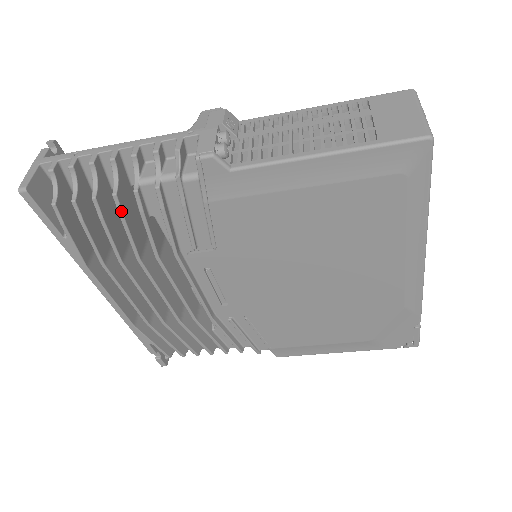
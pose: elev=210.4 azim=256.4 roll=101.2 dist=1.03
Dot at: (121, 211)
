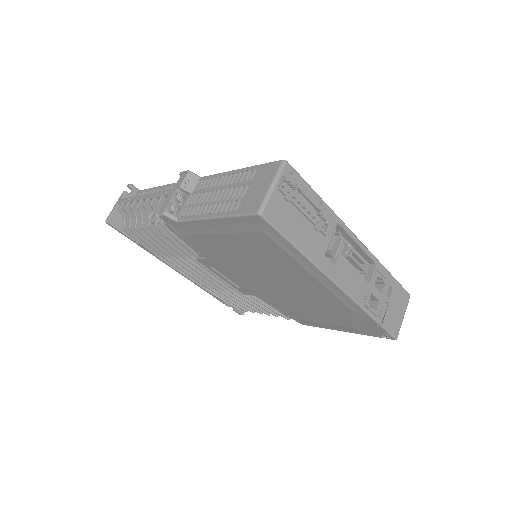
Dot at: (149, 235)
